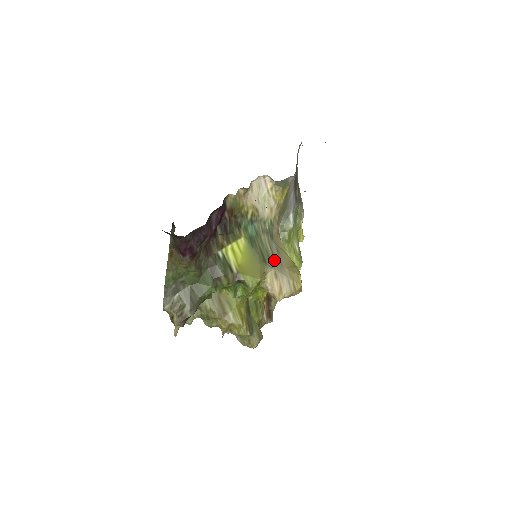
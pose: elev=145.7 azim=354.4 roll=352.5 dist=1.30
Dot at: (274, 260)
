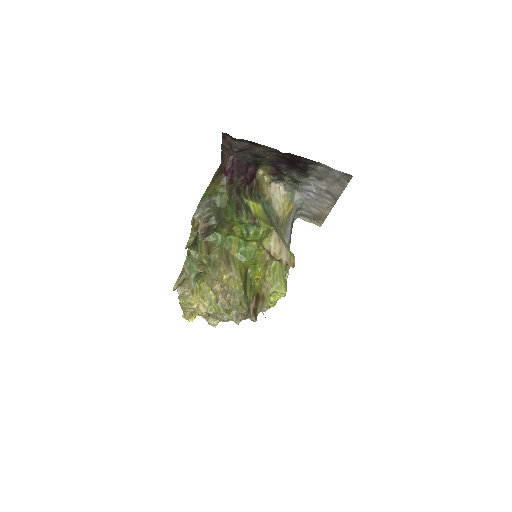
Dot at: (278, 233)
